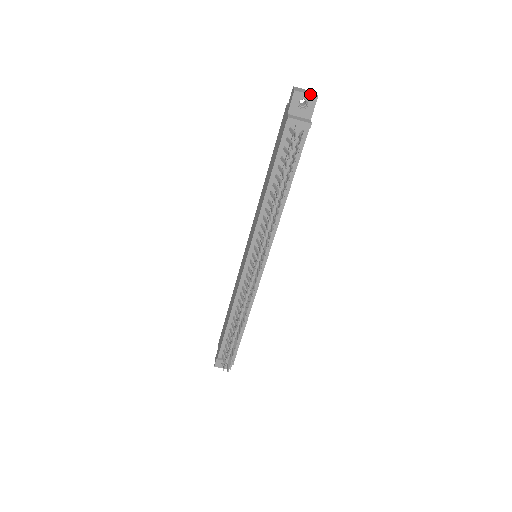
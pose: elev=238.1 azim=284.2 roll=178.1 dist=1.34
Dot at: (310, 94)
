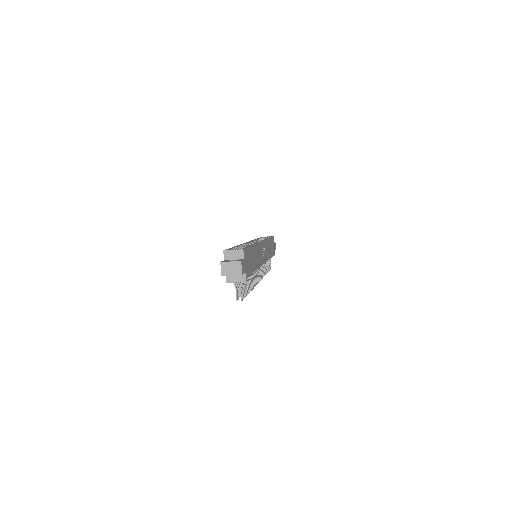
Dot at: (235, 275)
